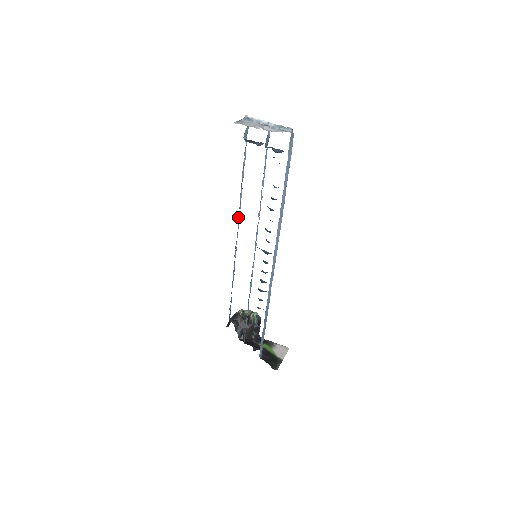
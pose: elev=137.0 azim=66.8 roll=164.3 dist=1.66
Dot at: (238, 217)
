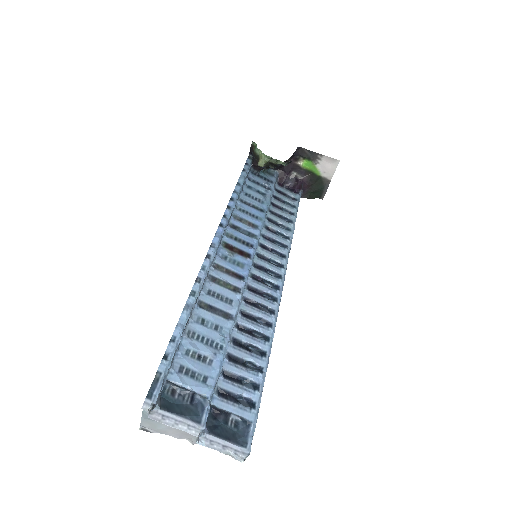
Dot at: (208, 270)
